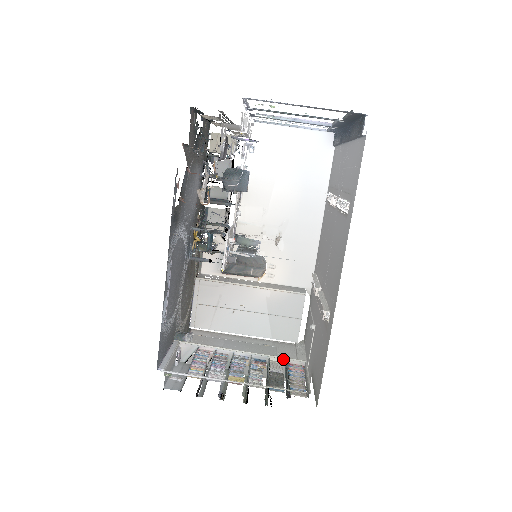
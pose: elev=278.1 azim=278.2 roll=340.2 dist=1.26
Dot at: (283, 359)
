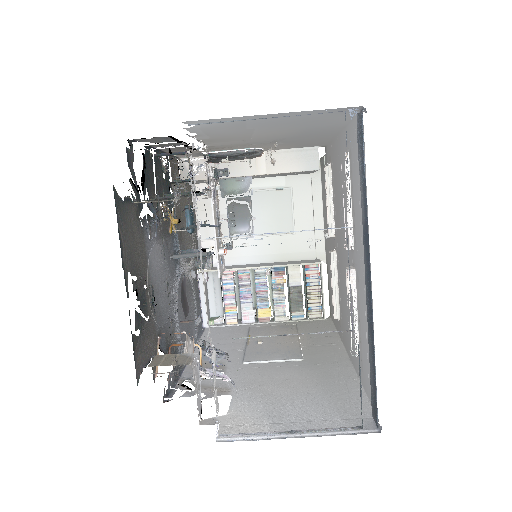
Dot at: occluded
